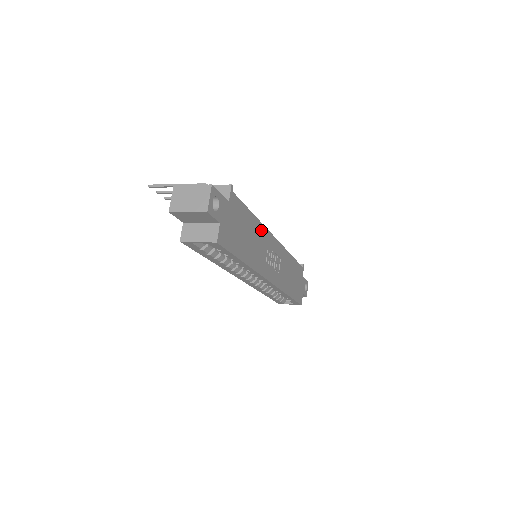
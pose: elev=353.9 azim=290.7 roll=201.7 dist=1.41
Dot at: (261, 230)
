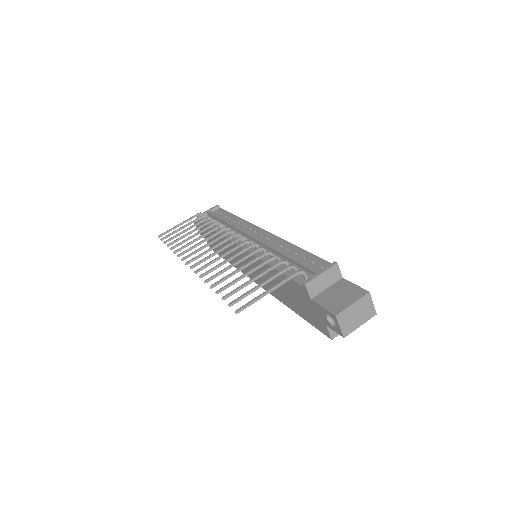
Dot at: occluded
